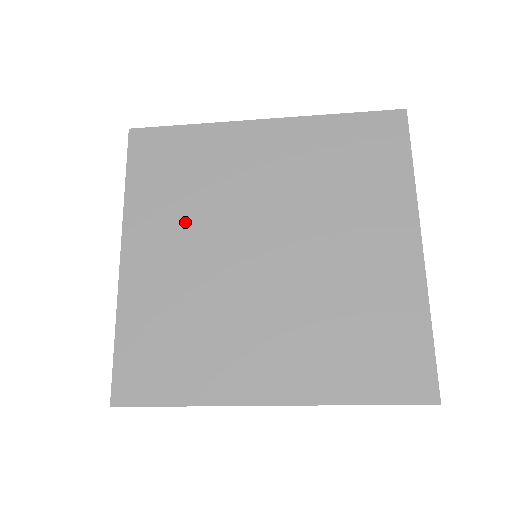
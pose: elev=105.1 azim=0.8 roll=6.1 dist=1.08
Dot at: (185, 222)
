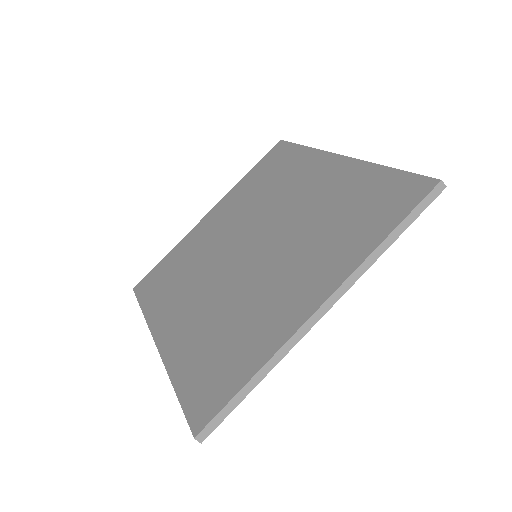
Dot at: (242, 208)
